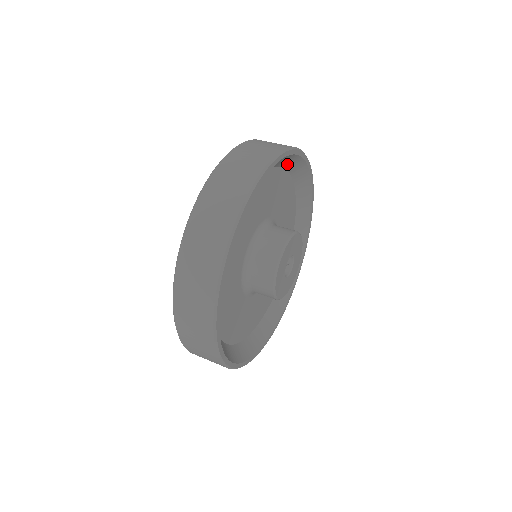
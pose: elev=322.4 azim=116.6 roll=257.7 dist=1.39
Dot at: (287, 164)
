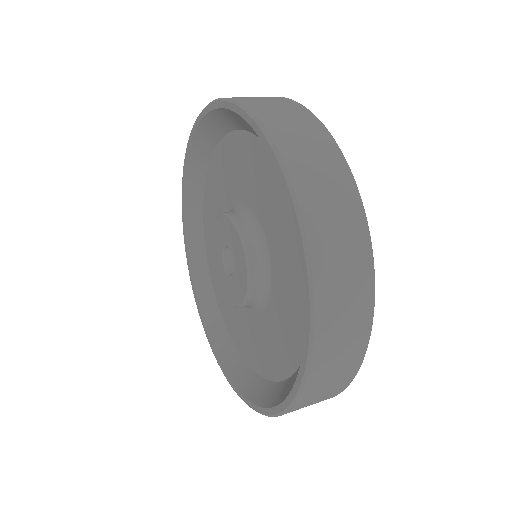
Dot at: occluded
